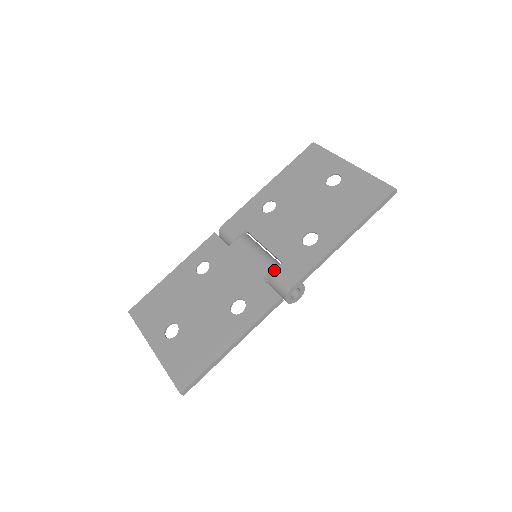
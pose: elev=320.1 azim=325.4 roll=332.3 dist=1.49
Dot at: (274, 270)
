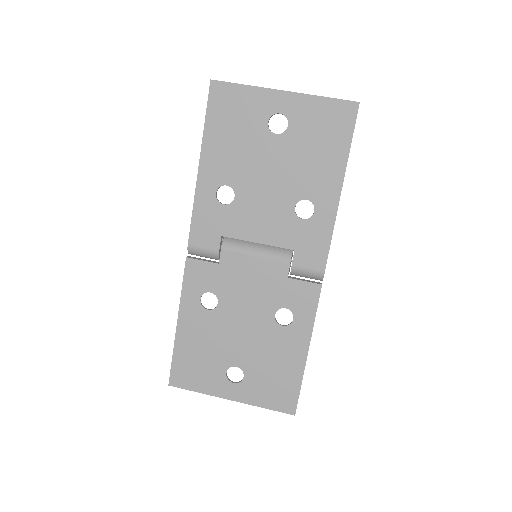
Dot at: (292, 263)
